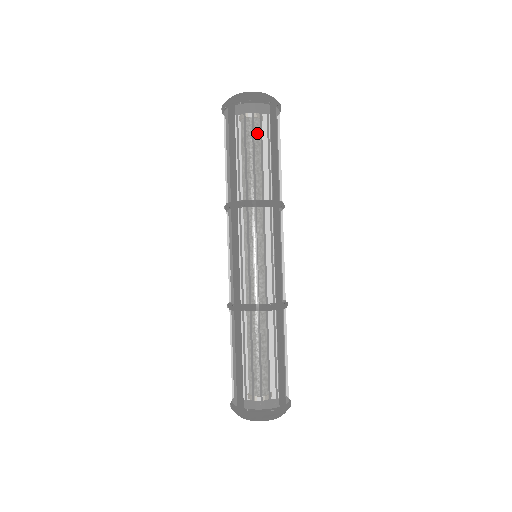
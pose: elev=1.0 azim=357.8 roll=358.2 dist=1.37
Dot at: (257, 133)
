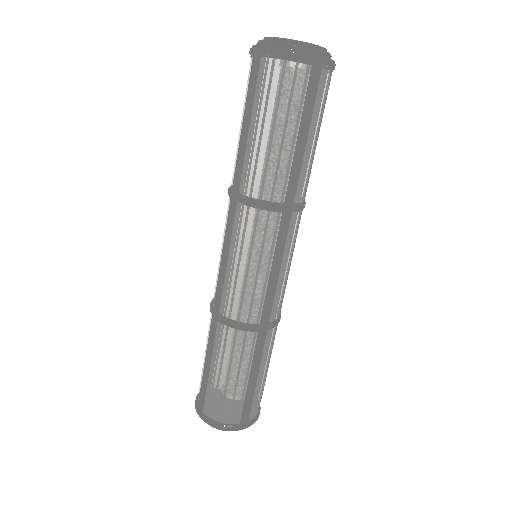
Dot at: (281, 107)
